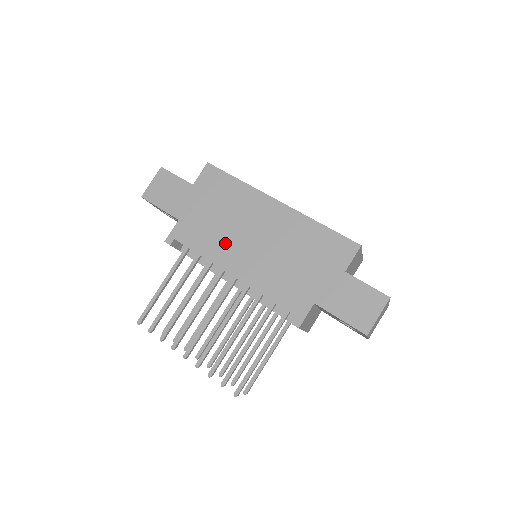
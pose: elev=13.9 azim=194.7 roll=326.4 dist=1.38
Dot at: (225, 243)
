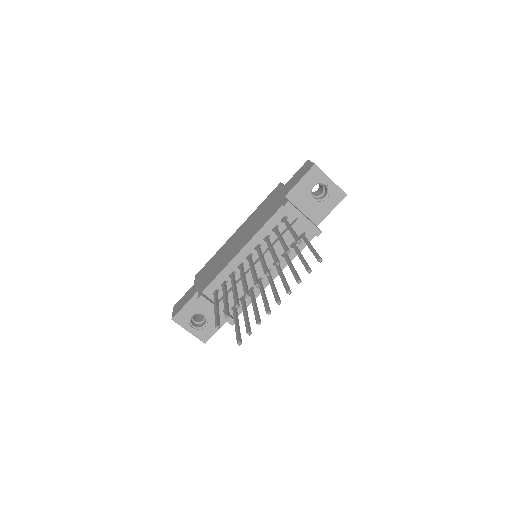
Dot at: (227, 257)
